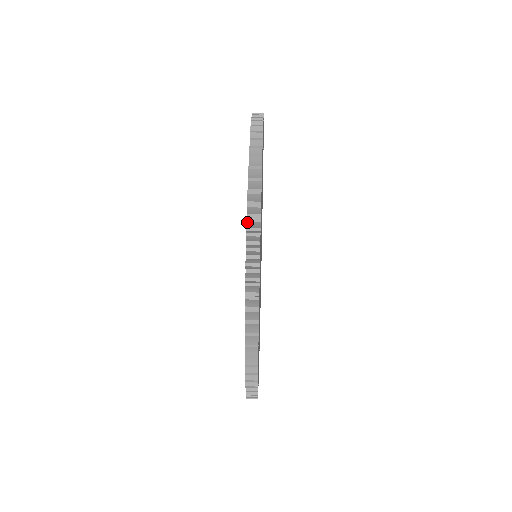
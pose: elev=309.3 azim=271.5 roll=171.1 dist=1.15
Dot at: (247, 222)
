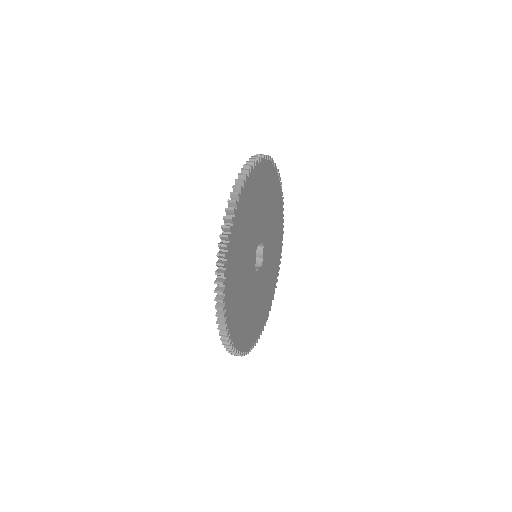
Dot at: (244, 166)
